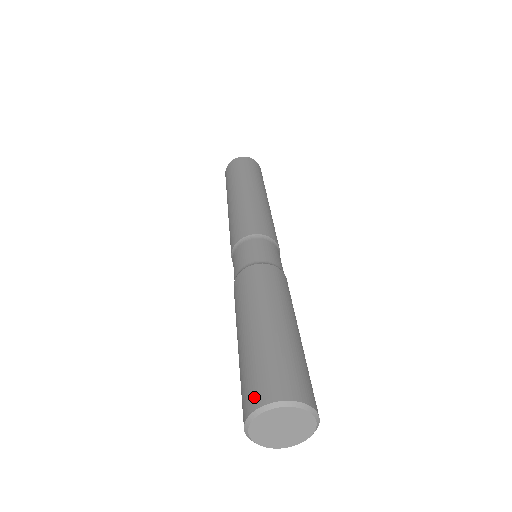
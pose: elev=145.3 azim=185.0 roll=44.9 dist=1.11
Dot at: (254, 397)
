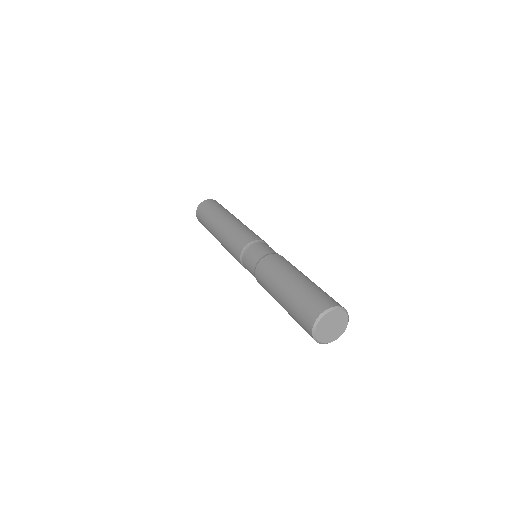
Dot at: (327, 303)
